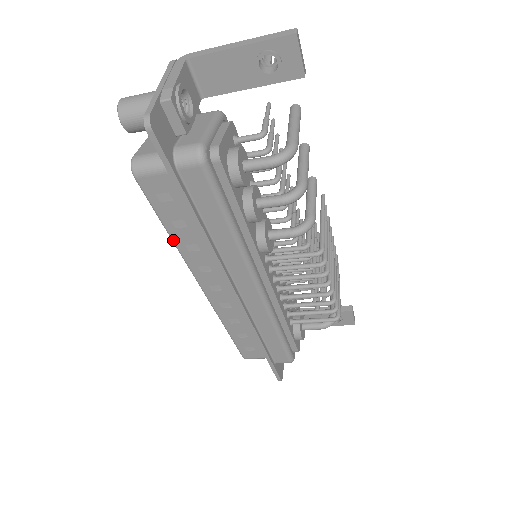
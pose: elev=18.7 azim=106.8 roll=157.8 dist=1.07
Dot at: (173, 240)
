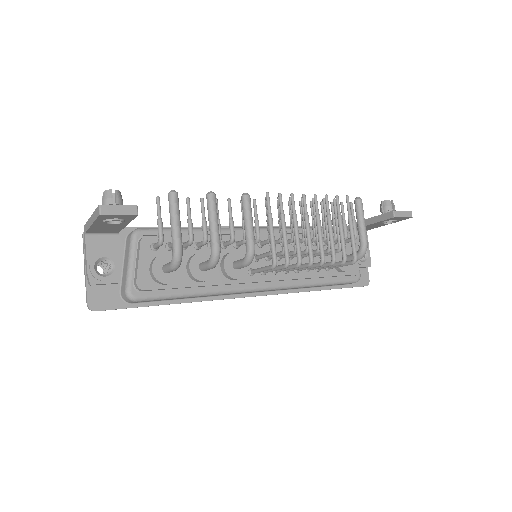
Dot at: occluded
